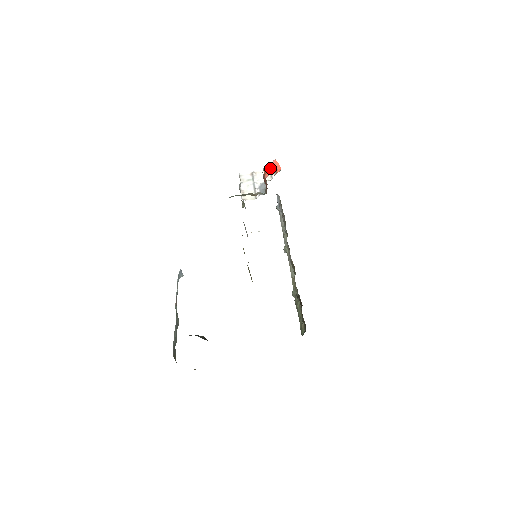
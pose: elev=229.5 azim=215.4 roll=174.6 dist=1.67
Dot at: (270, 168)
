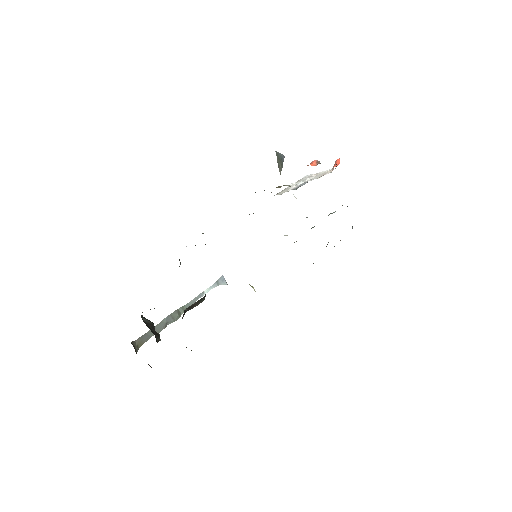
Dot at: (316, 161)
